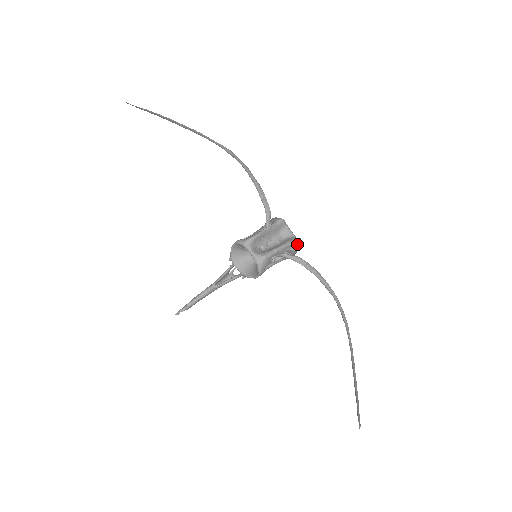
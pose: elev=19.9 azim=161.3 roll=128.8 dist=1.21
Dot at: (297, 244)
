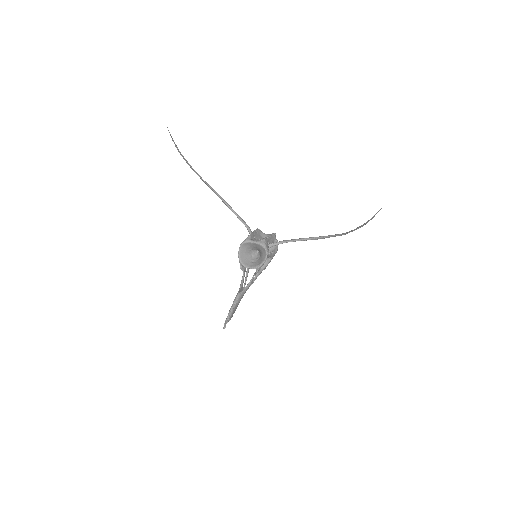
Dot at: (276, 239)
